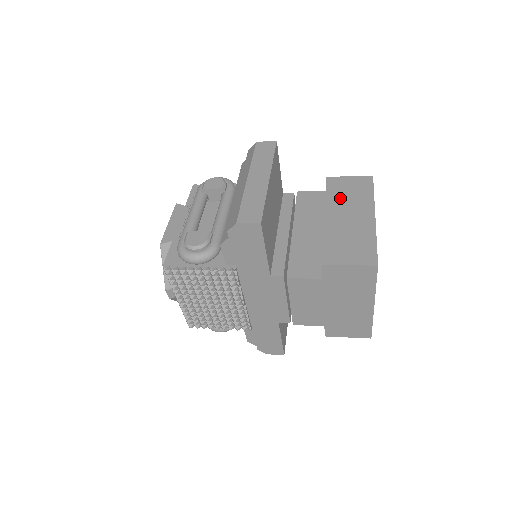
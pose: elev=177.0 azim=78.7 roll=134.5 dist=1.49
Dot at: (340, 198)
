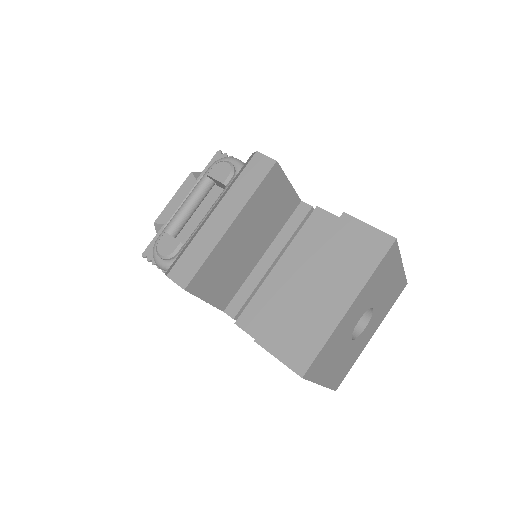
Dot at: (333, 256)
